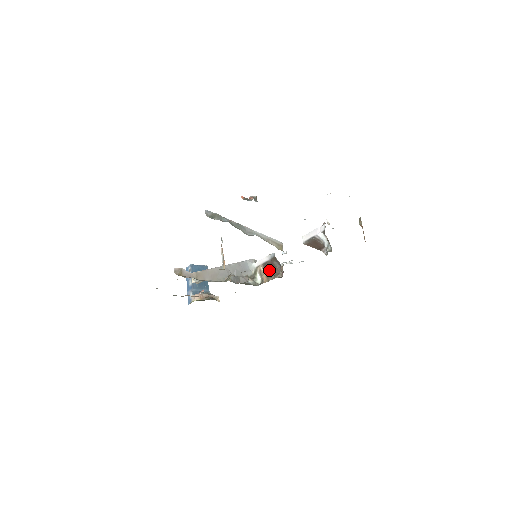
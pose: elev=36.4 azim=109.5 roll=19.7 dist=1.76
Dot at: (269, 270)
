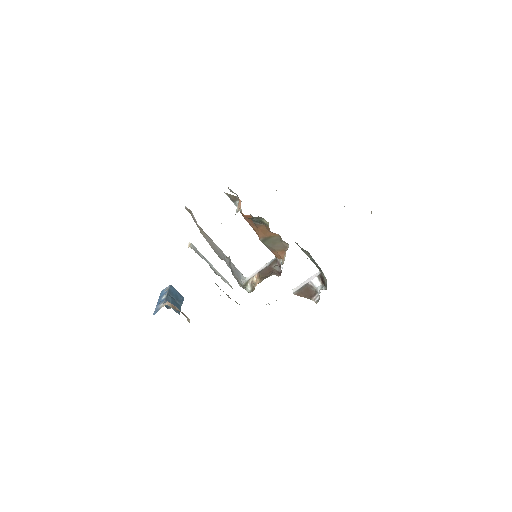
Dot at: (265, 275)
